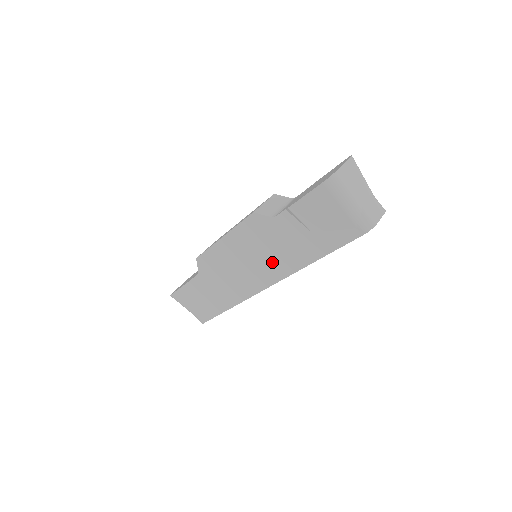
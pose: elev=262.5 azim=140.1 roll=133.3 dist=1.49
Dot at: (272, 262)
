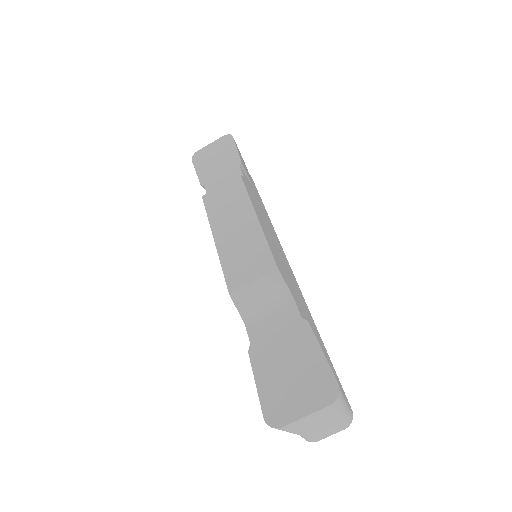
Dot at: occluded
